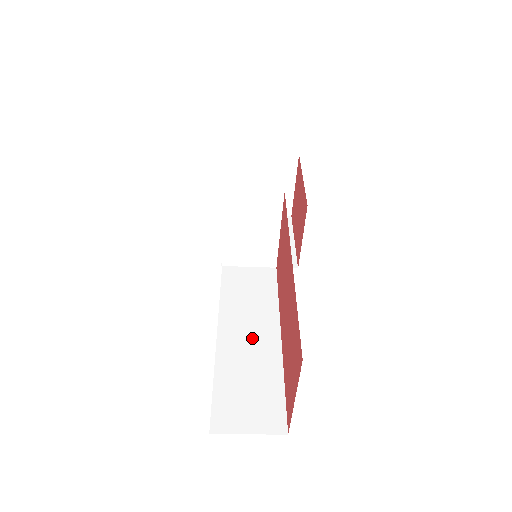
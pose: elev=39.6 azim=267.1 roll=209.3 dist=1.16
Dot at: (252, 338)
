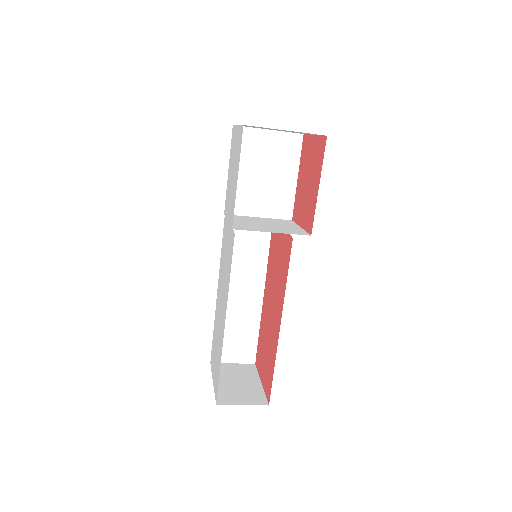
Dot at: (243, 296)
